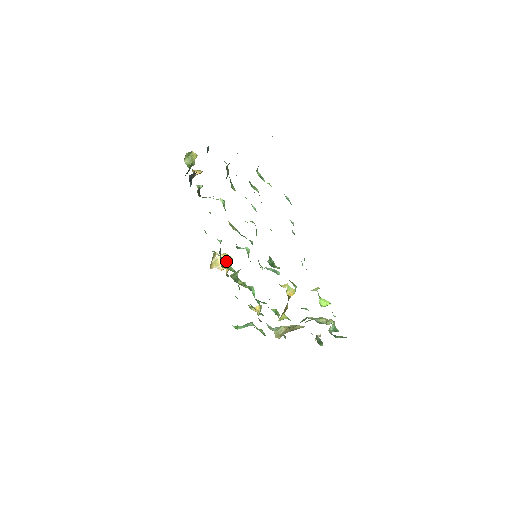
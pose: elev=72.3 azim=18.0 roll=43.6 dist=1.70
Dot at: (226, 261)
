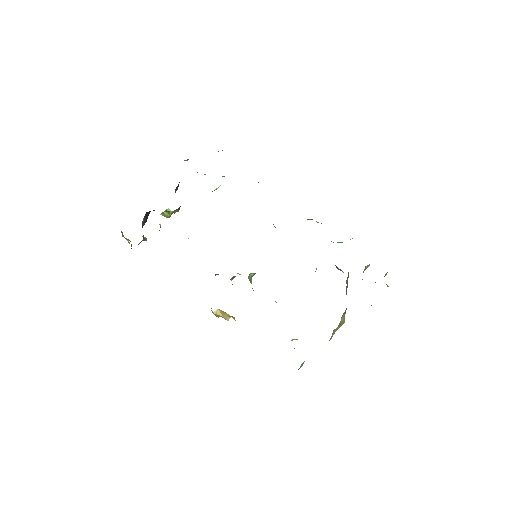
Dot at: occluded
